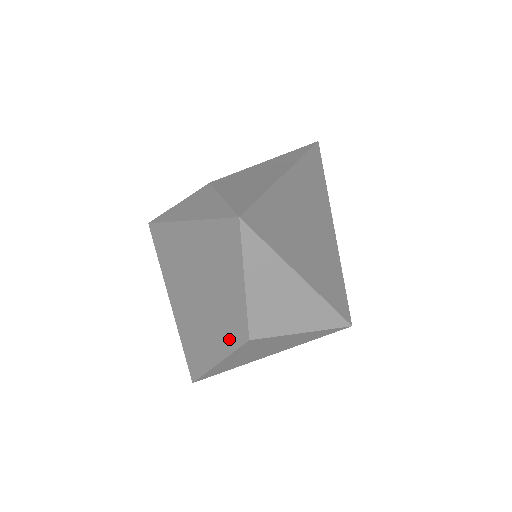
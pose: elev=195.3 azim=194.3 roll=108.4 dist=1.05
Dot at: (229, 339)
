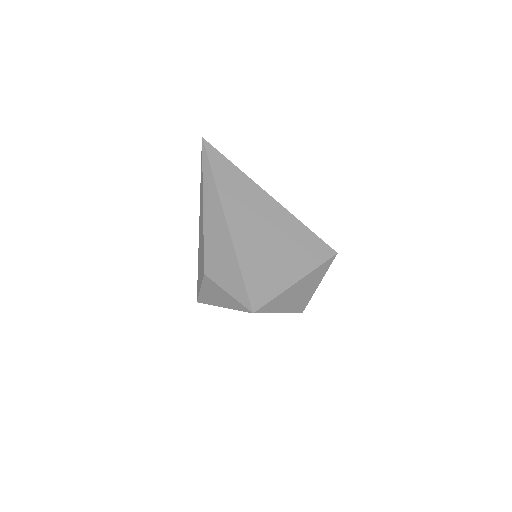
Dot at: occluded
